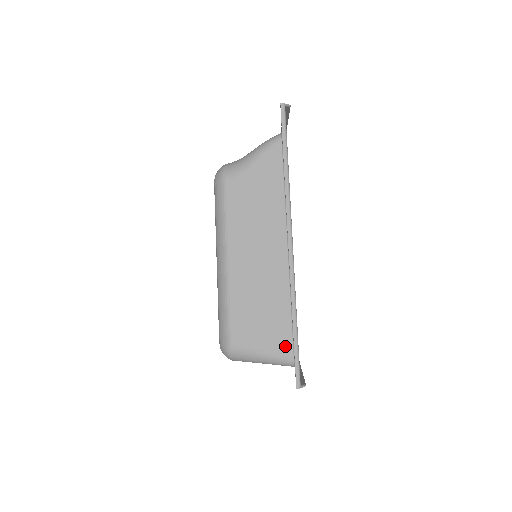
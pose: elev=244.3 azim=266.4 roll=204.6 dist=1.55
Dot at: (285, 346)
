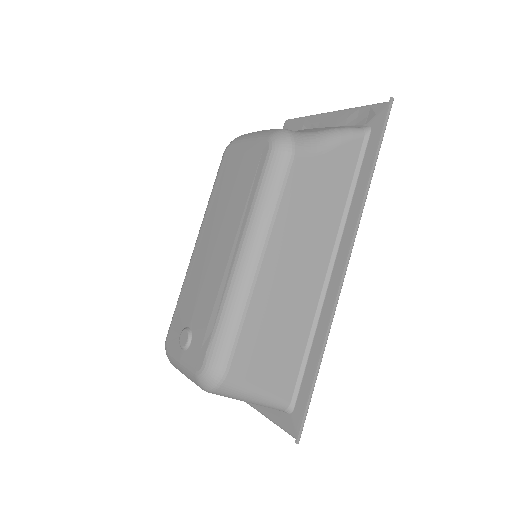
Dot at: (287, 385)
